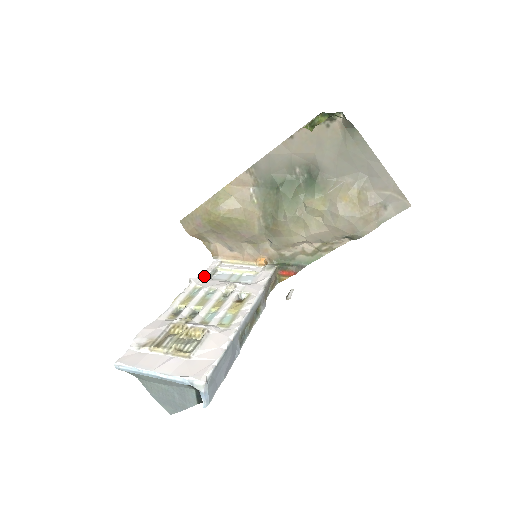
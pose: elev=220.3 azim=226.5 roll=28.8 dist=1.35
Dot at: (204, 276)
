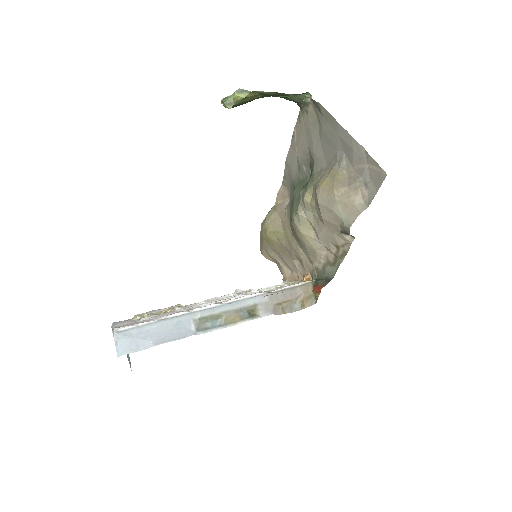
Dot at: occluded
